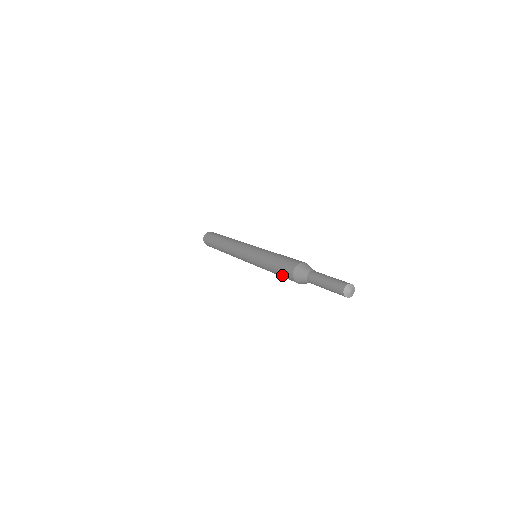
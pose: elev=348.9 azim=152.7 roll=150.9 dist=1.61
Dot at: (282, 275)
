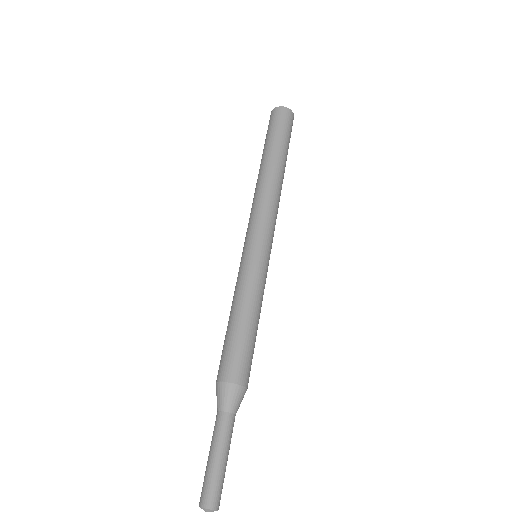
Dot at: (224, 348)
